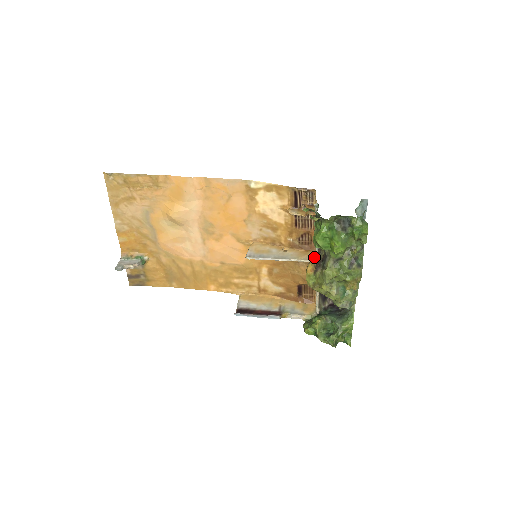
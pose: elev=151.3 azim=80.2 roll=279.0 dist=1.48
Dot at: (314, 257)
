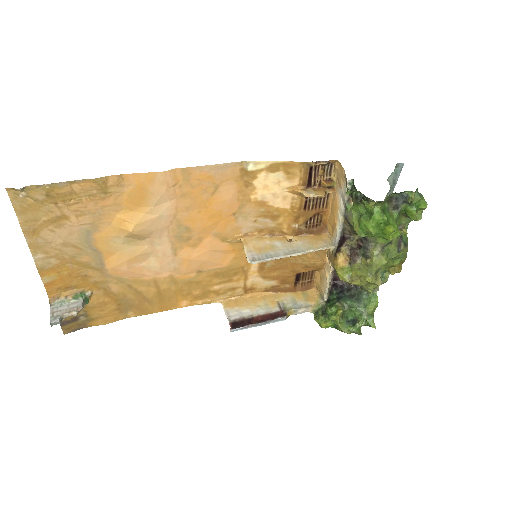
Dot at: (343, 244)
